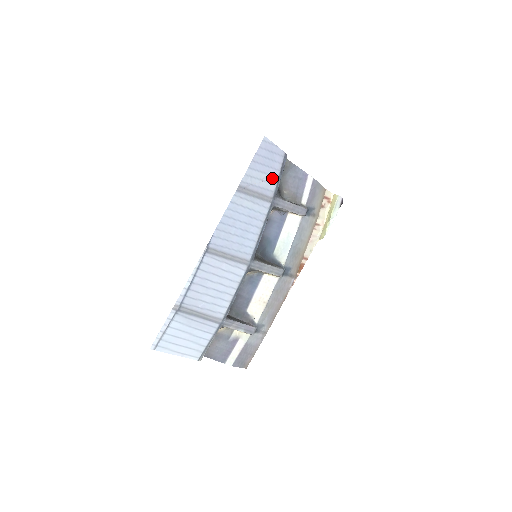
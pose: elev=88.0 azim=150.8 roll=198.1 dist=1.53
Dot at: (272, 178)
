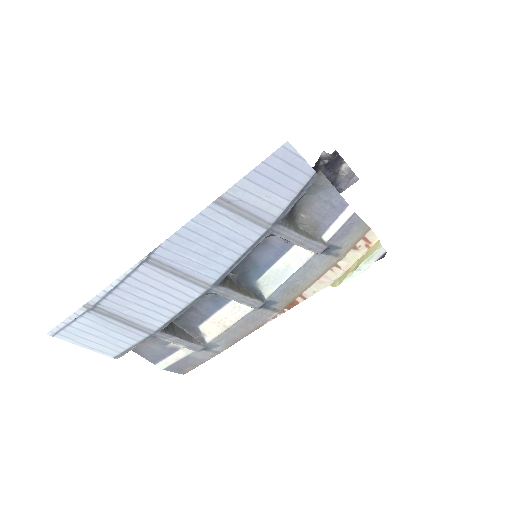
Dot at: (280, 200)
